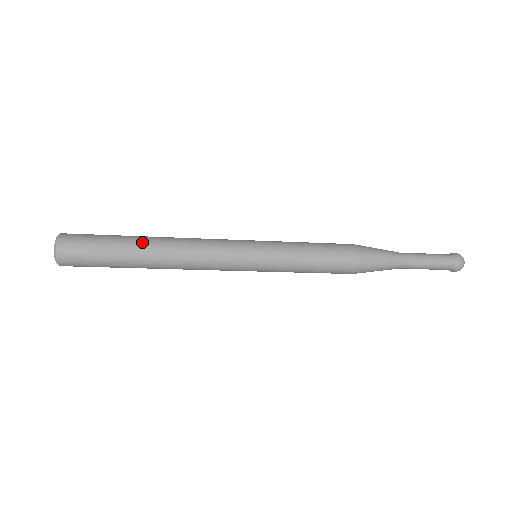
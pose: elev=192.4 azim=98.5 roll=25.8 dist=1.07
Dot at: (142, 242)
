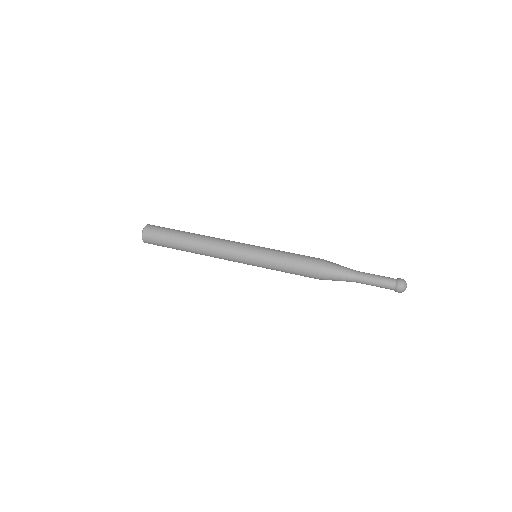
Dot at: (187, 239)
